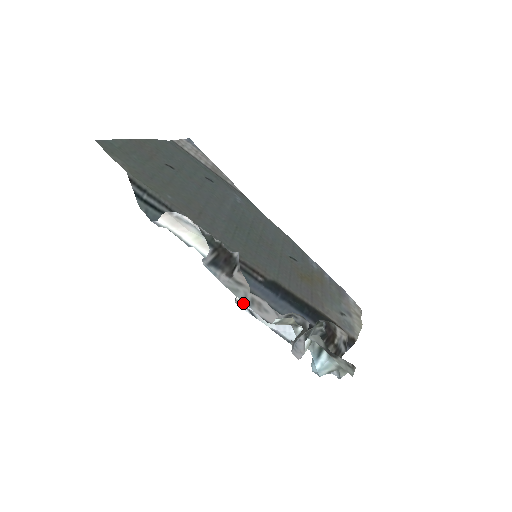
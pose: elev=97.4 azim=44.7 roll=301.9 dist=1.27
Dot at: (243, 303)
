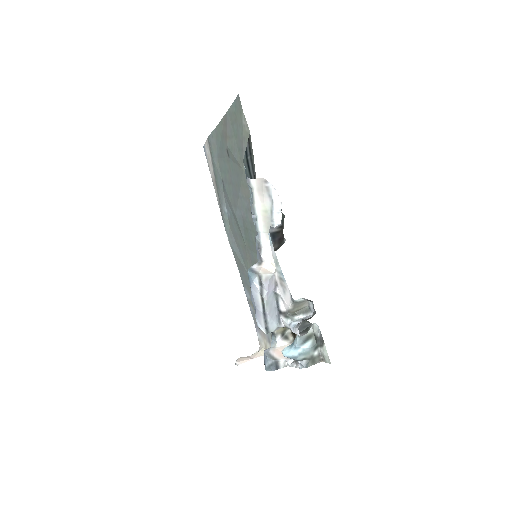
Dot at: (263, 279)
